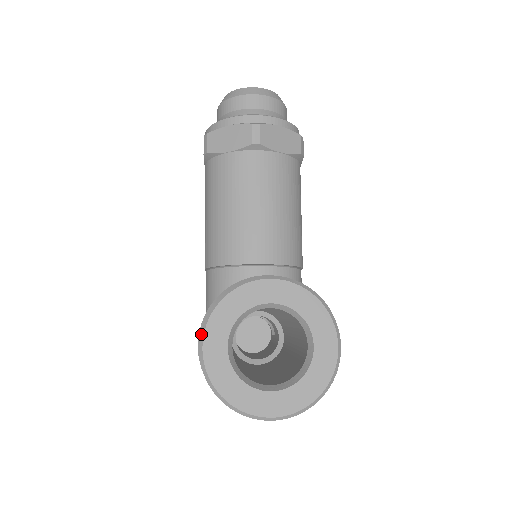
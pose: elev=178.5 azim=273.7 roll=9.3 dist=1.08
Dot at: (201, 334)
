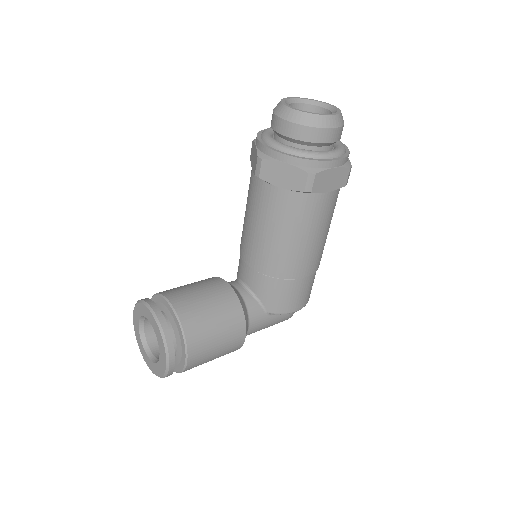
Dot at: (134, 310)
